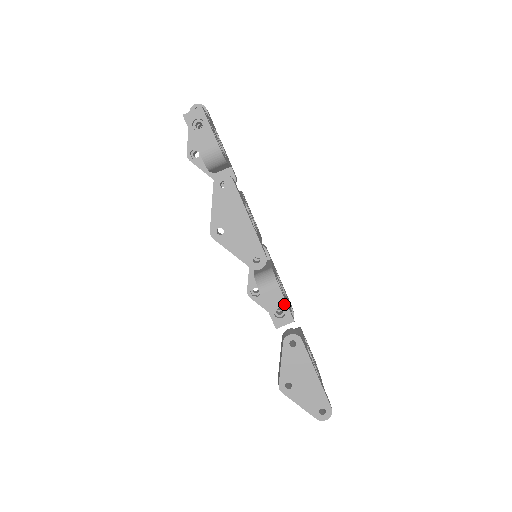
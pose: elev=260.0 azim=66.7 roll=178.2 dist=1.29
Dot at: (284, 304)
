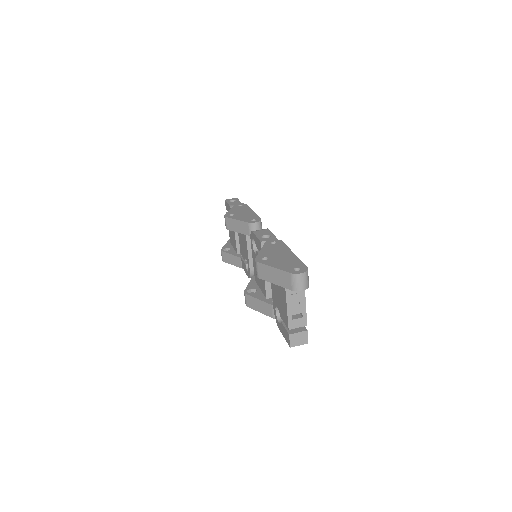
Dot at: (270, 234)
